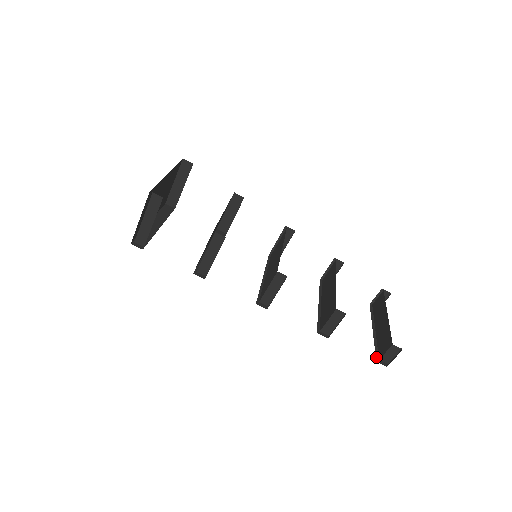
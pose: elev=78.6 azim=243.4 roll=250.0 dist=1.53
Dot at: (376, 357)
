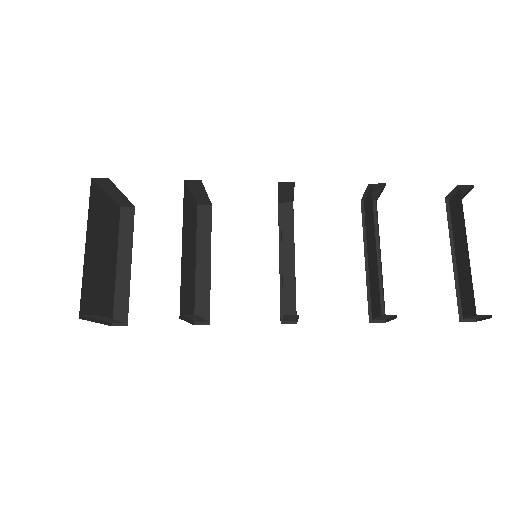
Dot at: (459, 313)
